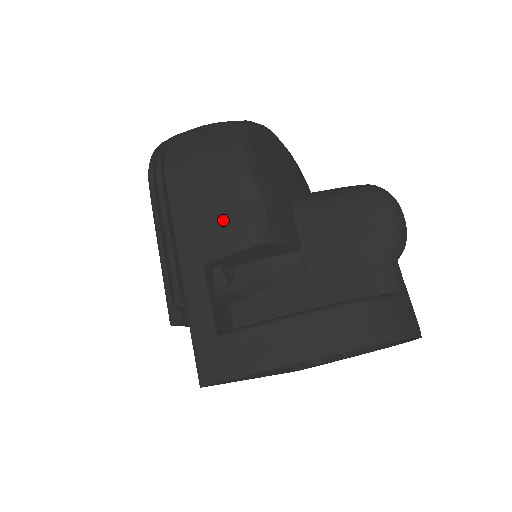
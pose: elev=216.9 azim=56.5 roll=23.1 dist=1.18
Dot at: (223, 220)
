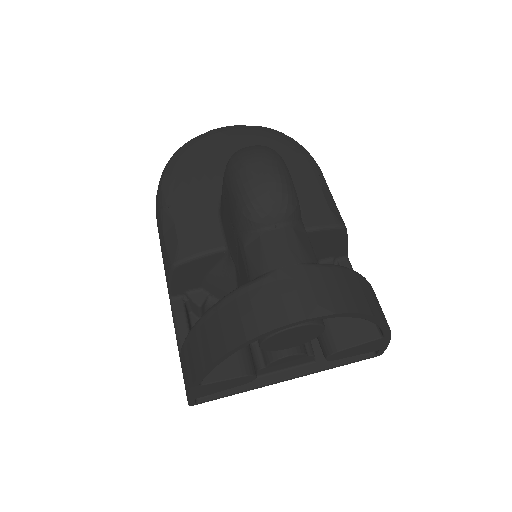
Dot at: (163, 255)
